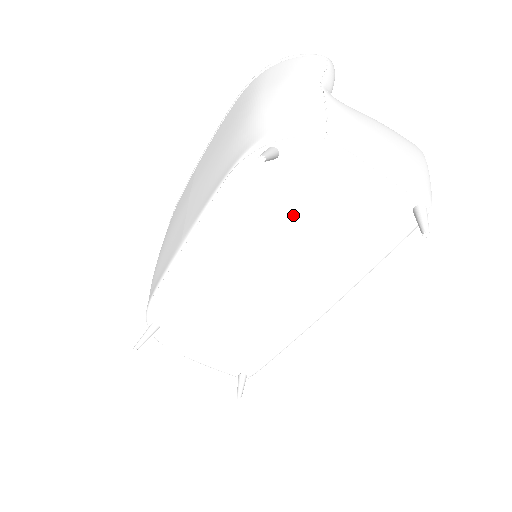
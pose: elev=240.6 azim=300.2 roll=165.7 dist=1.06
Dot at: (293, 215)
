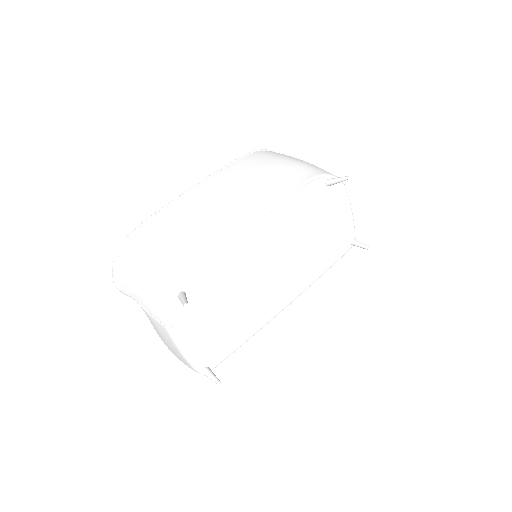
Dot at: (315, 223)
